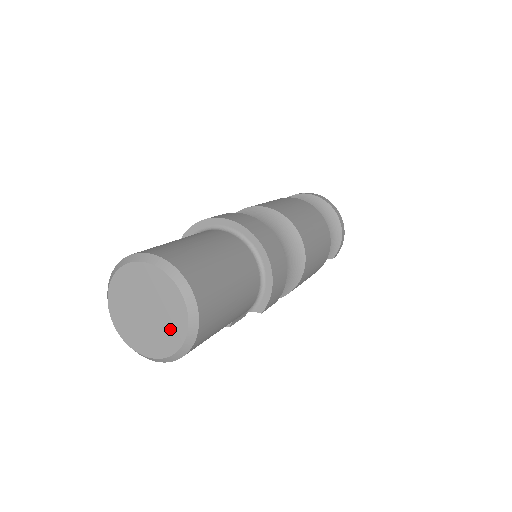
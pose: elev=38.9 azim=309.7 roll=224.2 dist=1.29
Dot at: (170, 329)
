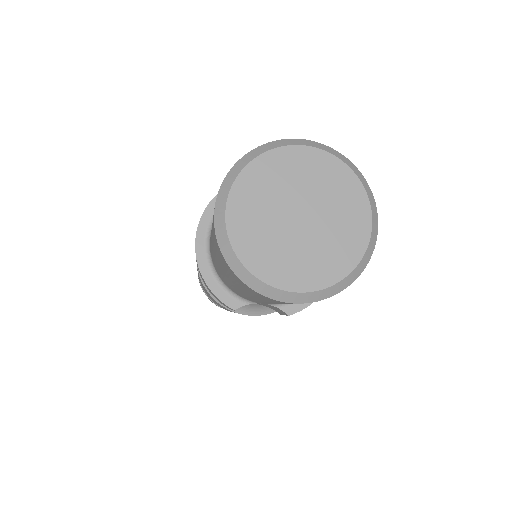
Dot at: (323, 259)
